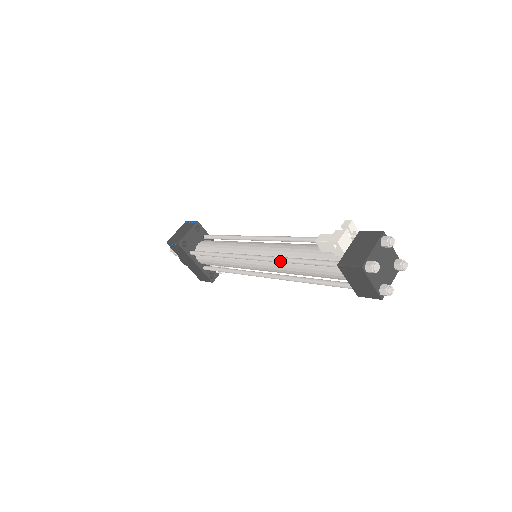
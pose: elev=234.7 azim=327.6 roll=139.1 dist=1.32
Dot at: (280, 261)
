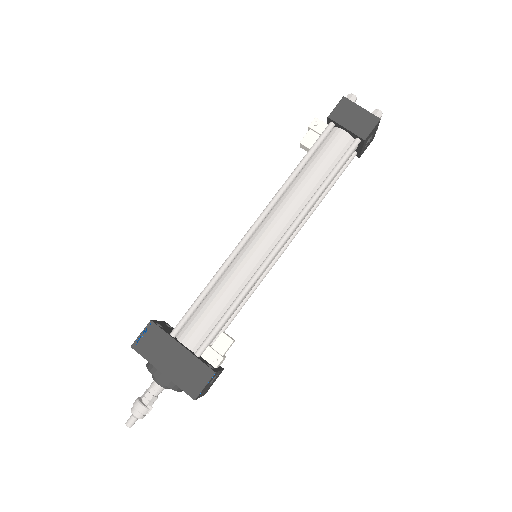
Dot at: (283, 187)
